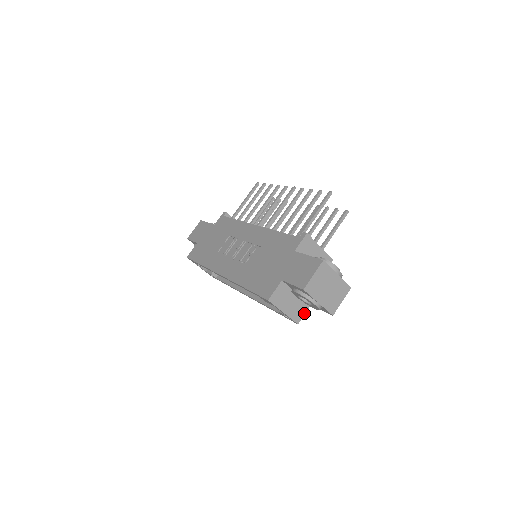
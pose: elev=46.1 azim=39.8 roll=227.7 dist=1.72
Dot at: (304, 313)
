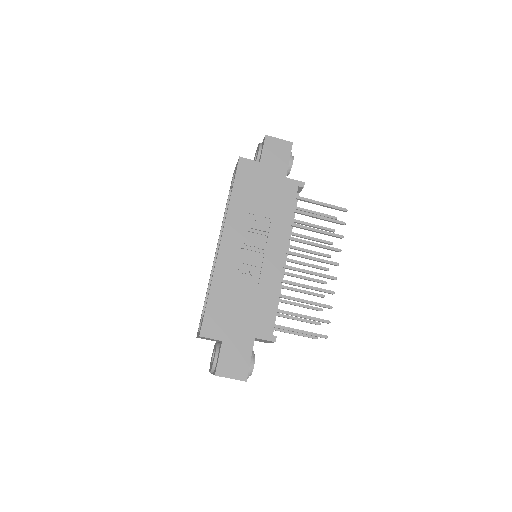
Dot at: occluded
